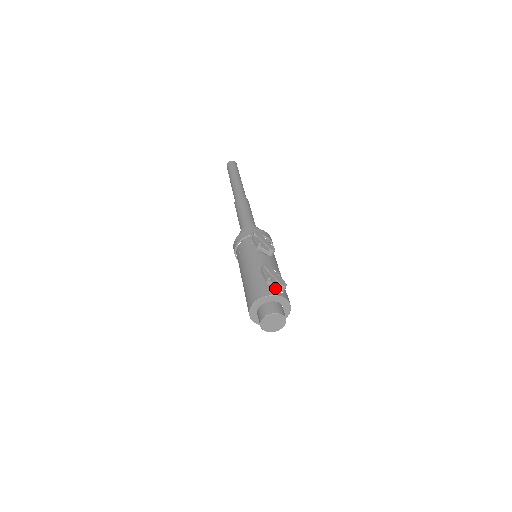
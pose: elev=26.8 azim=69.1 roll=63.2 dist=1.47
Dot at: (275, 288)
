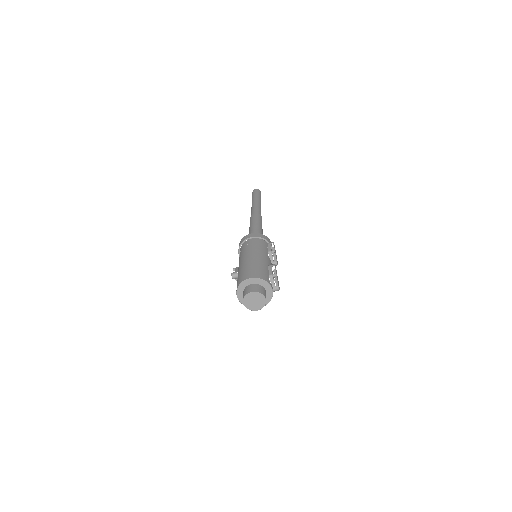
Dot at: (272, 284)
